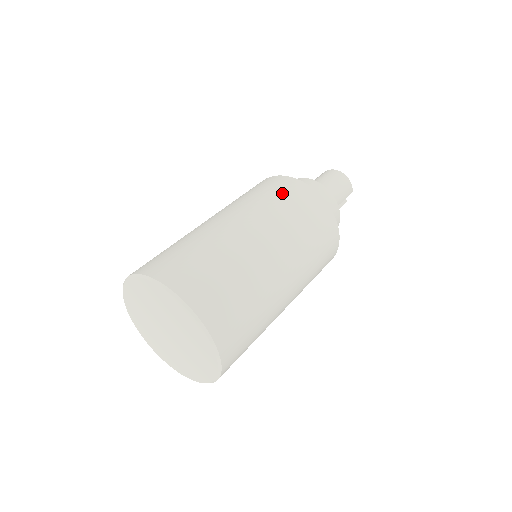
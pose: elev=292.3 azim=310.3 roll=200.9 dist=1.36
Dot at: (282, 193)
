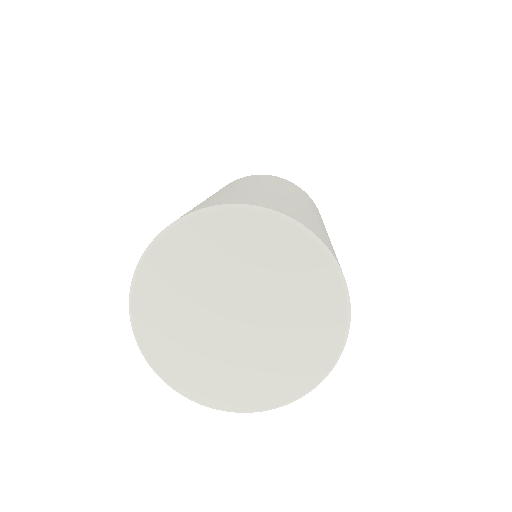
Dot at: (252, 177)
